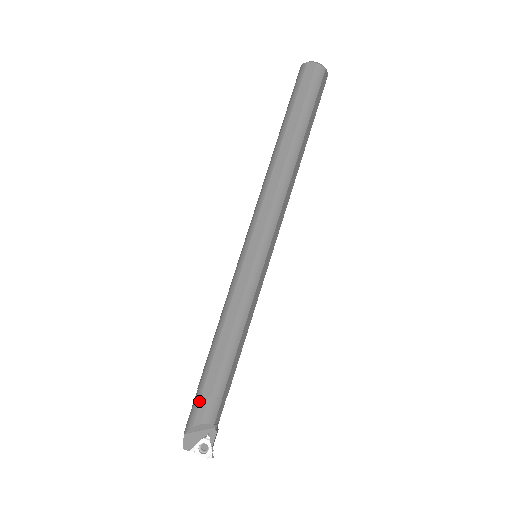
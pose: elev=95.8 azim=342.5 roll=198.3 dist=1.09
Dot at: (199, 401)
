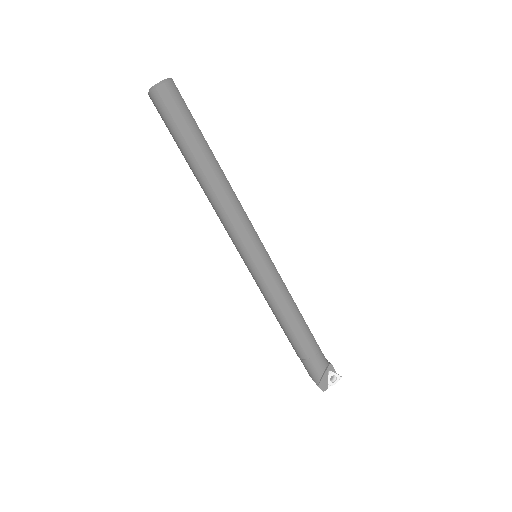
Dot at: (311, 364)
